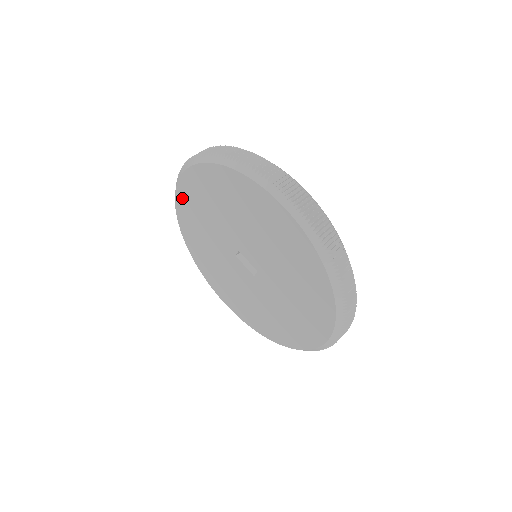
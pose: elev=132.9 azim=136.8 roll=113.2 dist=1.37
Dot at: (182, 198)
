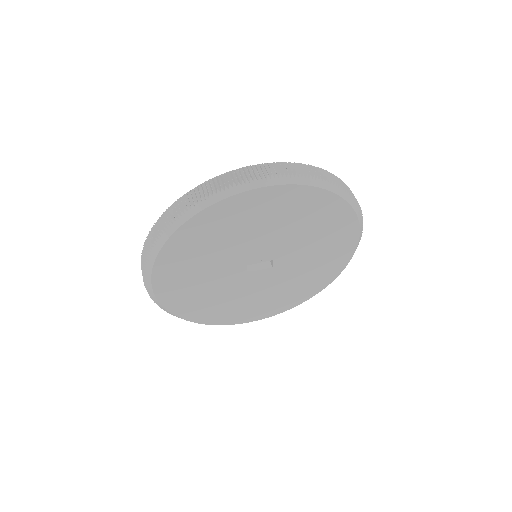
Dot at: (165, 291)
